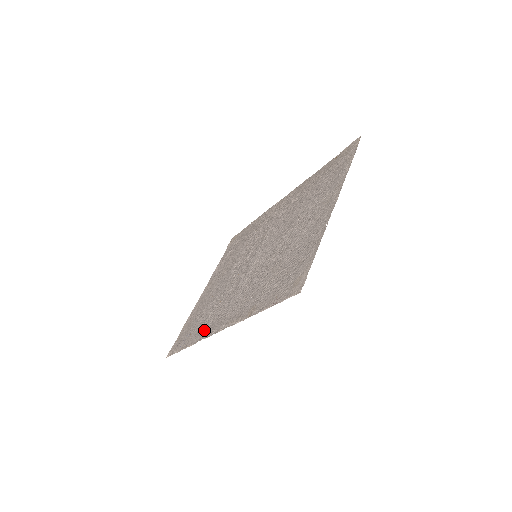
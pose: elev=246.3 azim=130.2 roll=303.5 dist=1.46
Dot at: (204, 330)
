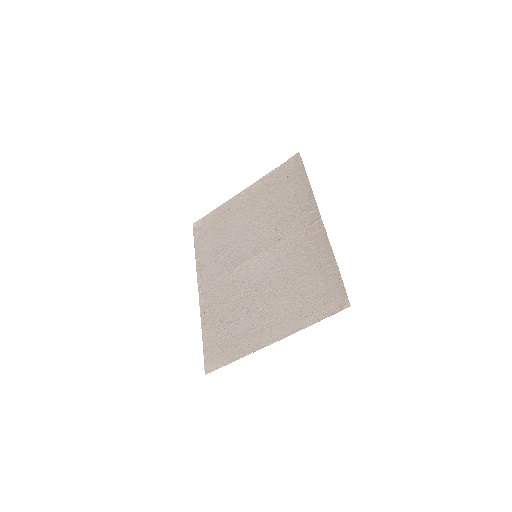
Dot at: (203, 261)
